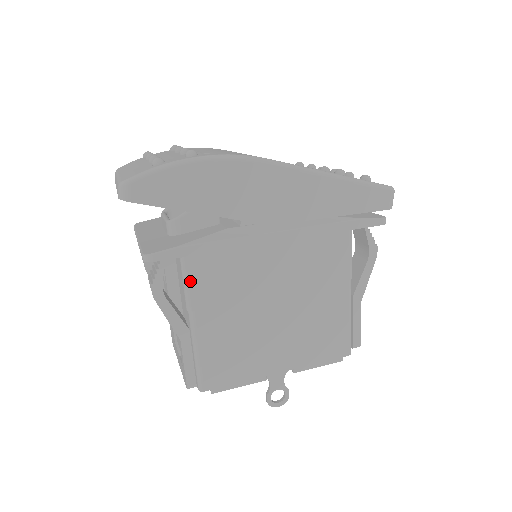
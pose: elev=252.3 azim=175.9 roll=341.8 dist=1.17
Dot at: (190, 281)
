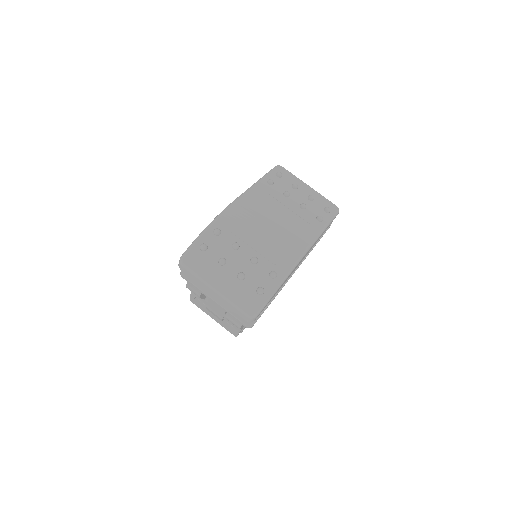
Dot at: occluded
